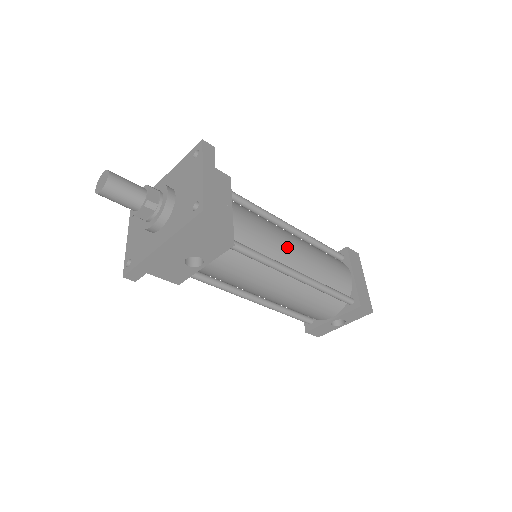
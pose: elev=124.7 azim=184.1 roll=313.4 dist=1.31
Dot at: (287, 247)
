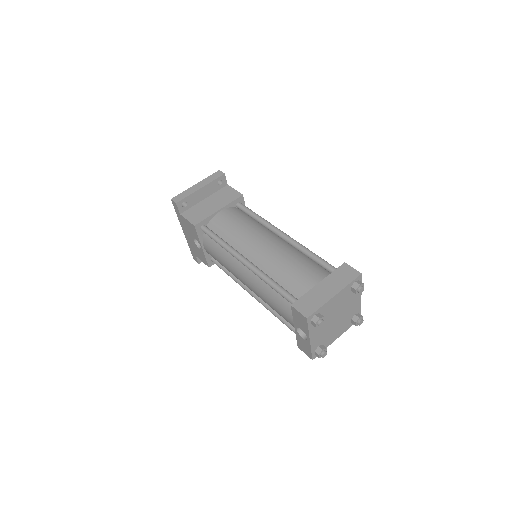
Dot at: (251, 241)
